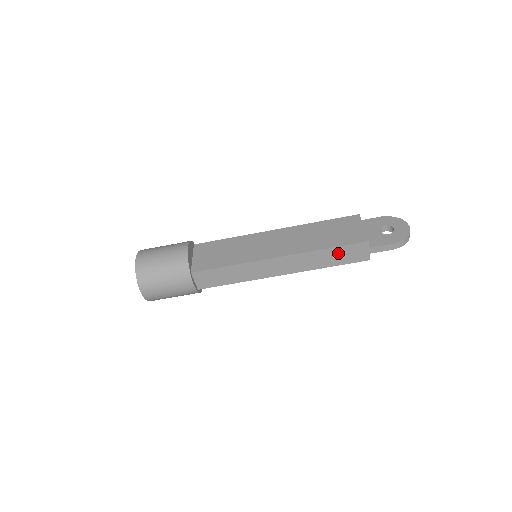
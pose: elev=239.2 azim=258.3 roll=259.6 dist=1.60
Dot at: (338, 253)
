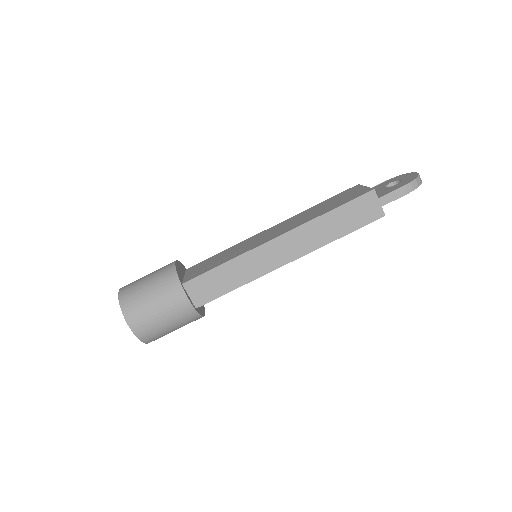
Dot at: (345, 215)
